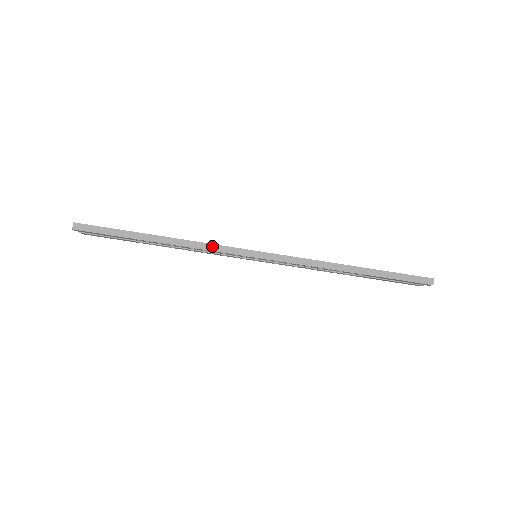
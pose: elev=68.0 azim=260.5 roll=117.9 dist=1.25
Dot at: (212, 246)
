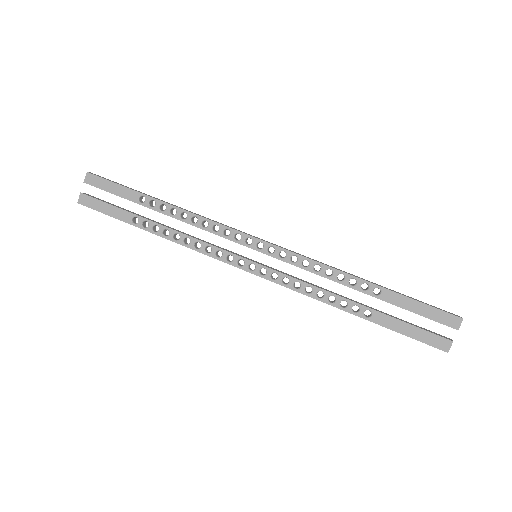
Dot at: (217, 222)
